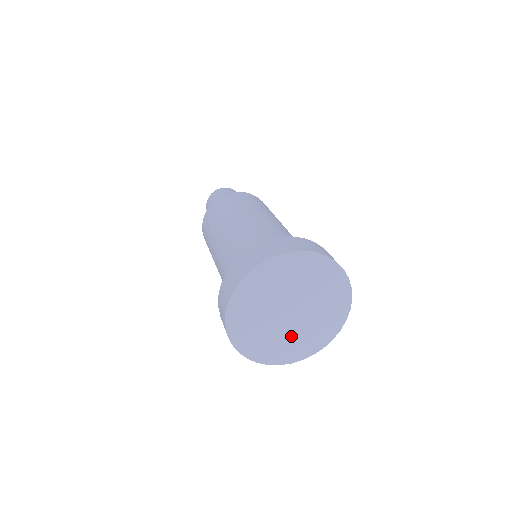
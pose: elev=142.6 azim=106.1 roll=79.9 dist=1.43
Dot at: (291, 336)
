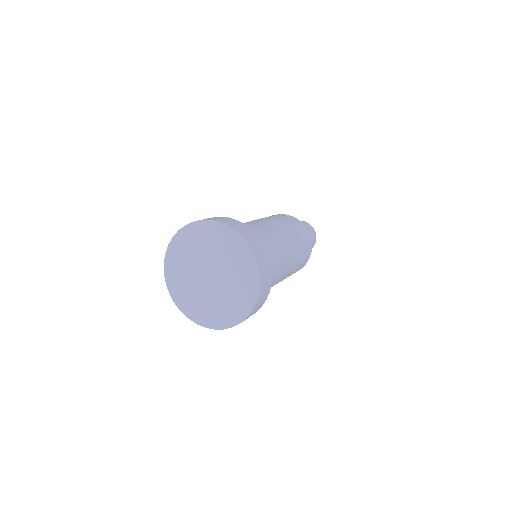
Dot at: (216, 301)
